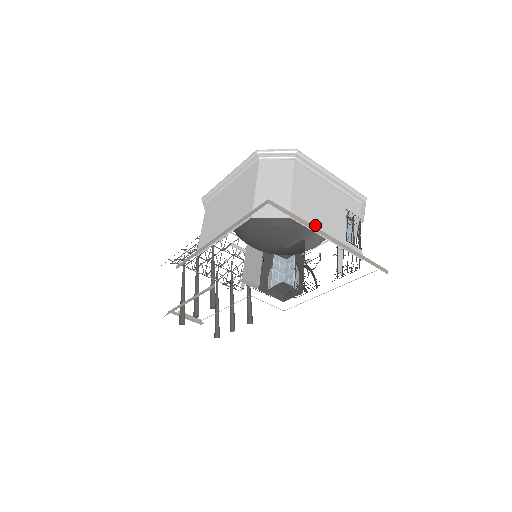
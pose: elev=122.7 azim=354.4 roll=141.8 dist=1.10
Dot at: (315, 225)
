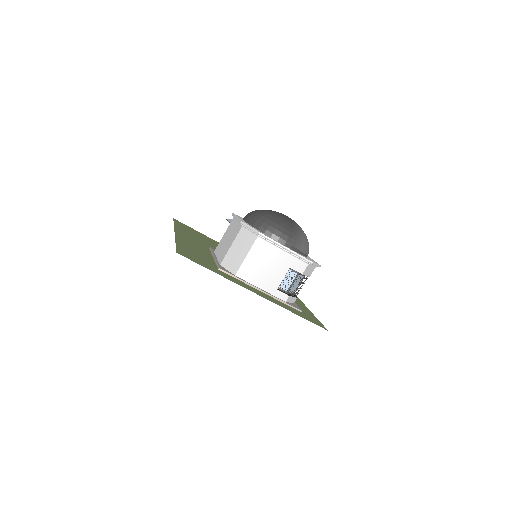
Dot at: (254, 280)
